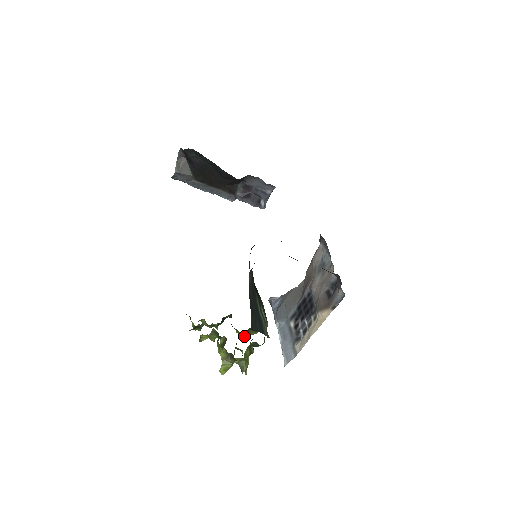
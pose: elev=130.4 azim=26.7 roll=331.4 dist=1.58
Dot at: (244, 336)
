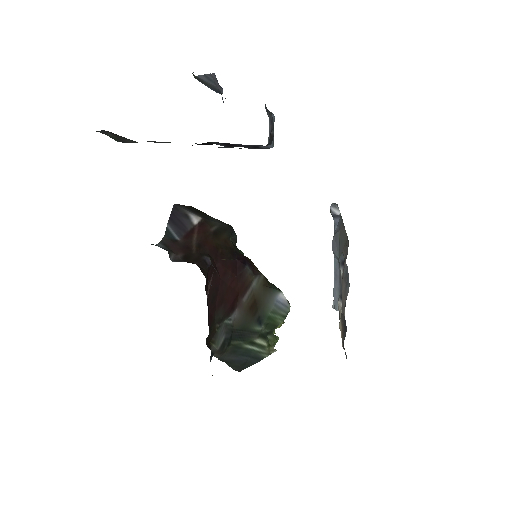
Dot at: occluded
